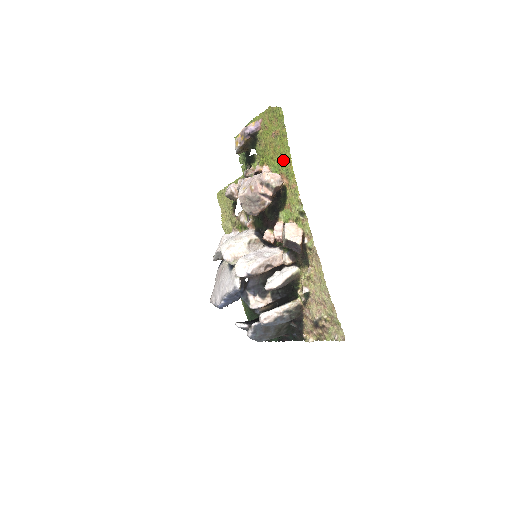
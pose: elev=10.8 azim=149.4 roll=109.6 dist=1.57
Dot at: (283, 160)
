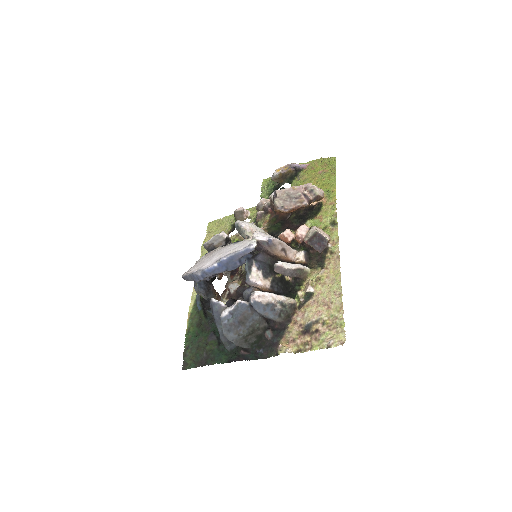
Dot at: (326, 187)
